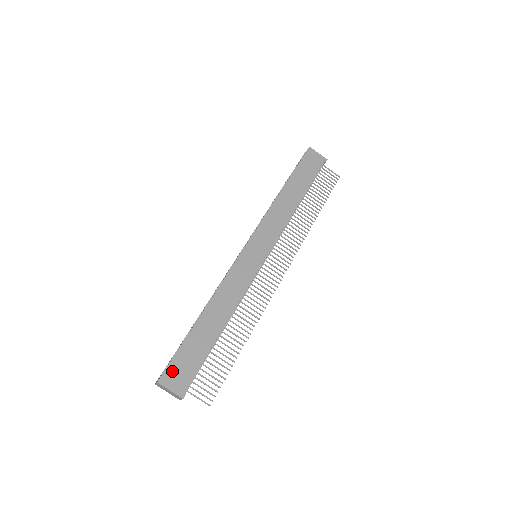
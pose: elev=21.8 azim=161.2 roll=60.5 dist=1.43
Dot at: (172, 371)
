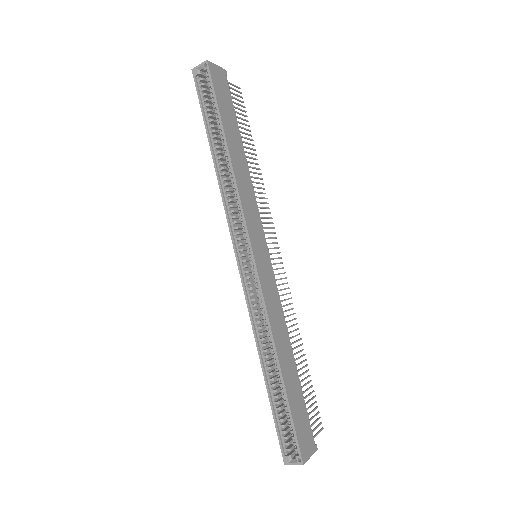
Dot at: (302, 442)
